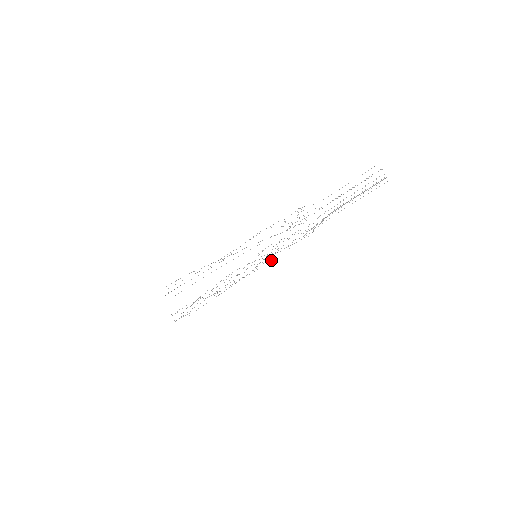
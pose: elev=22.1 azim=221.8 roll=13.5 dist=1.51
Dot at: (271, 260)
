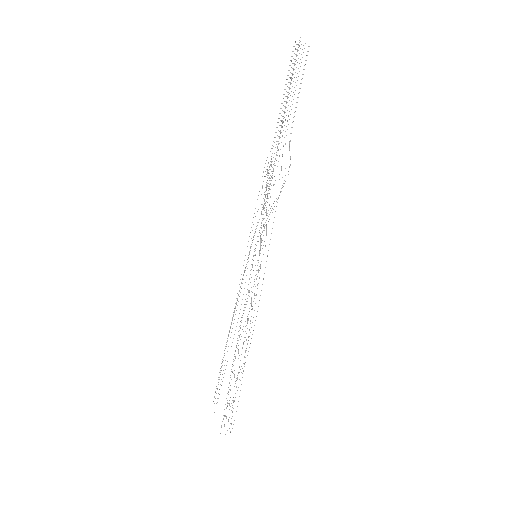
Dot at: occluded
